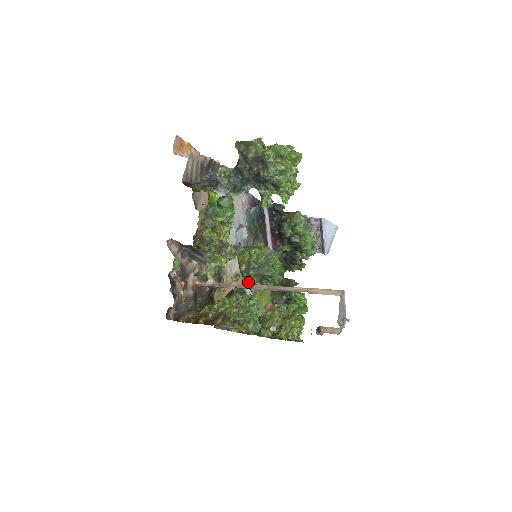
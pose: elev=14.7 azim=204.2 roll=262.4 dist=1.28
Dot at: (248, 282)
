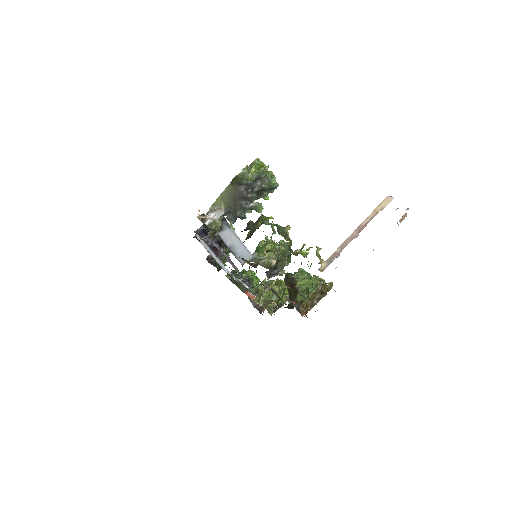
Dot at: occluded
